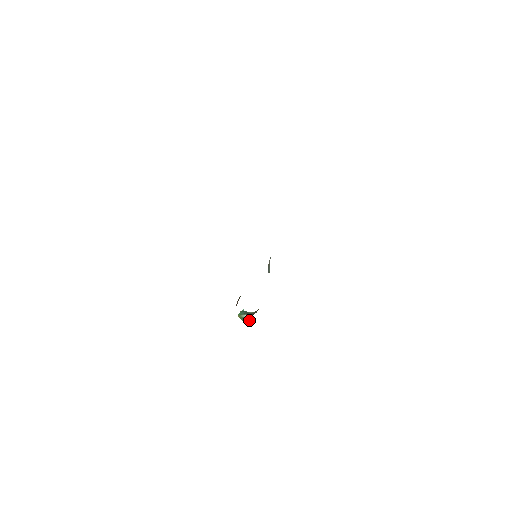
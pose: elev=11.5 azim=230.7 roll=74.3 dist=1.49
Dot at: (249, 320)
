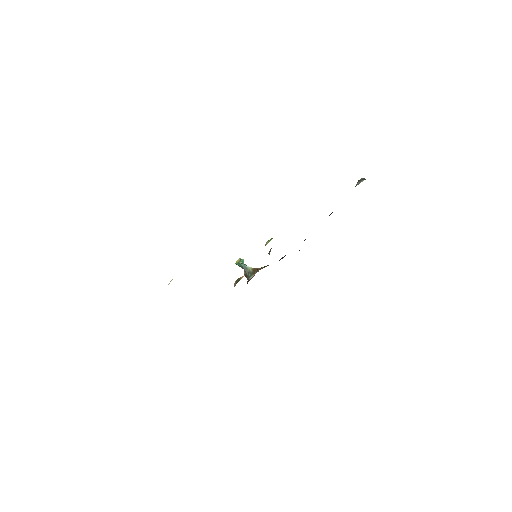
Dot at: (247, 279)
